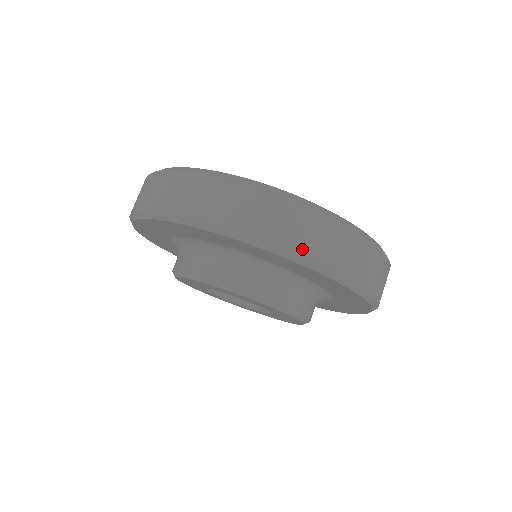
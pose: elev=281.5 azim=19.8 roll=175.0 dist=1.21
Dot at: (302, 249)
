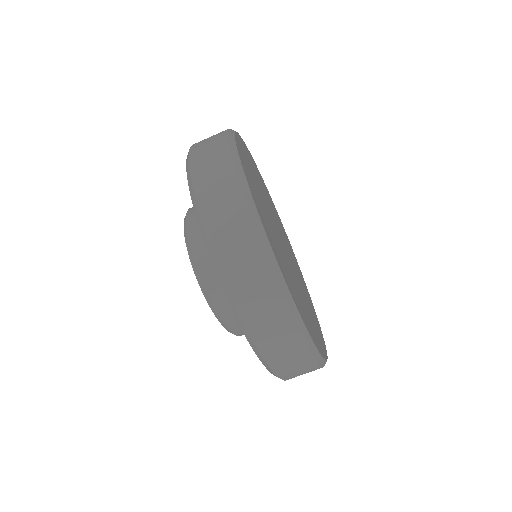
Dot at: (289, 378)
